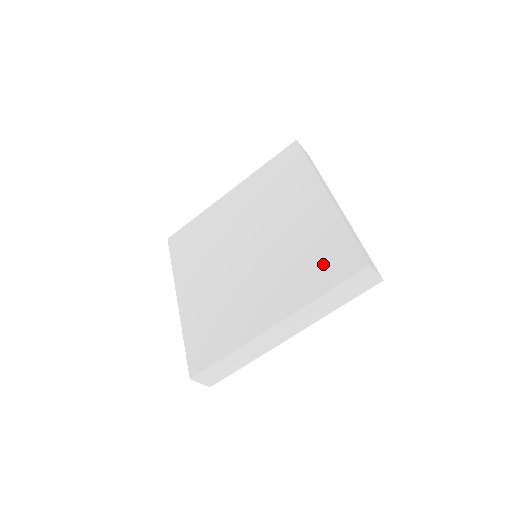
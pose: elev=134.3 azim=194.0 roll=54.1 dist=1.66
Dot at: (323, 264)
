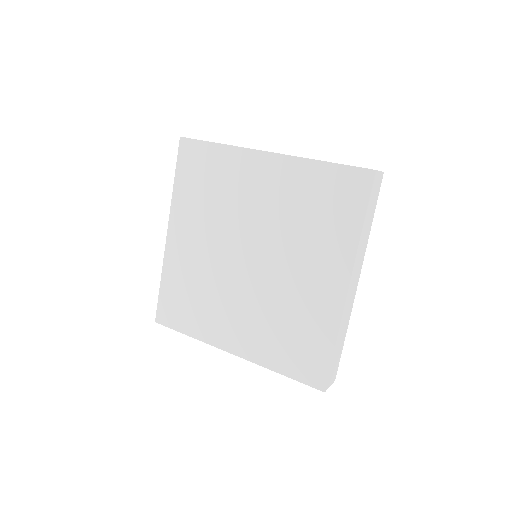
Dot at: (295, 351)
